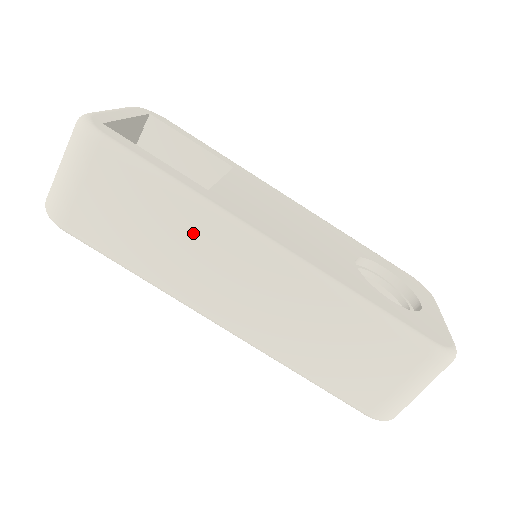
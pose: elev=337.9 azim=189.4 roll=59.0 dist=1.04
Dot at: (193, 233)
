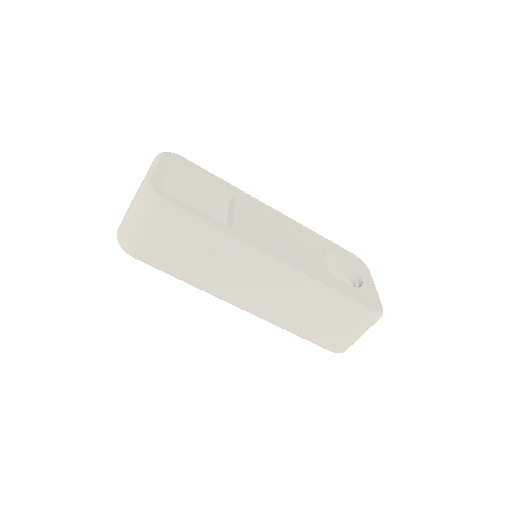
Dot at: (226, 258)
